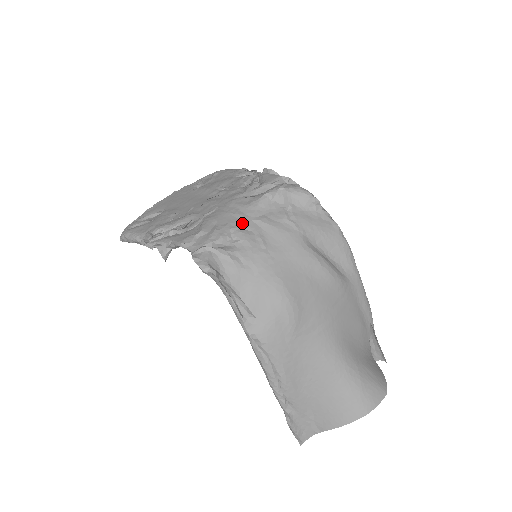
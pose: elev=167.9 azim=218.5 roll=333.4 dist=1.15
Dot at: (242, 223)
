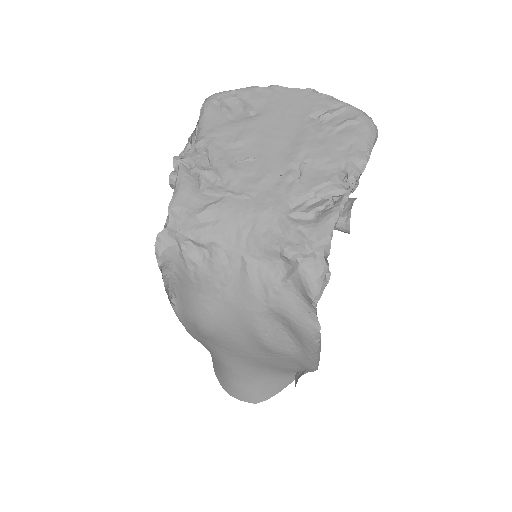
Dot at: (232, 247)
